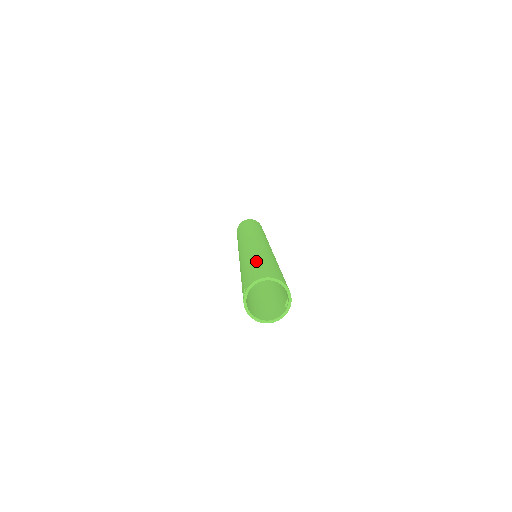
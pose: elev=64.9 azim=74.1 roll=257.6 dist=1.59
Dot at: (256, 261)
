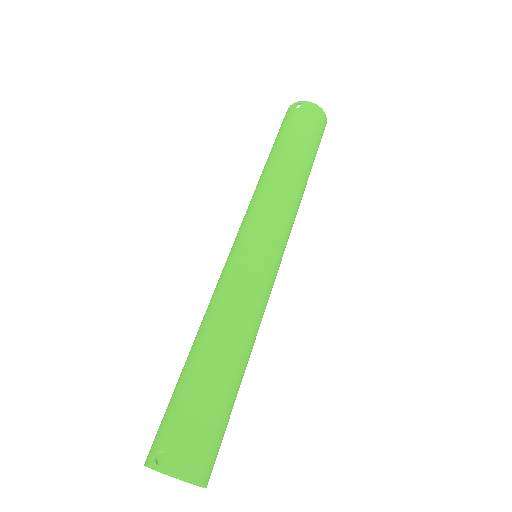
Dot at: (222, 382)
